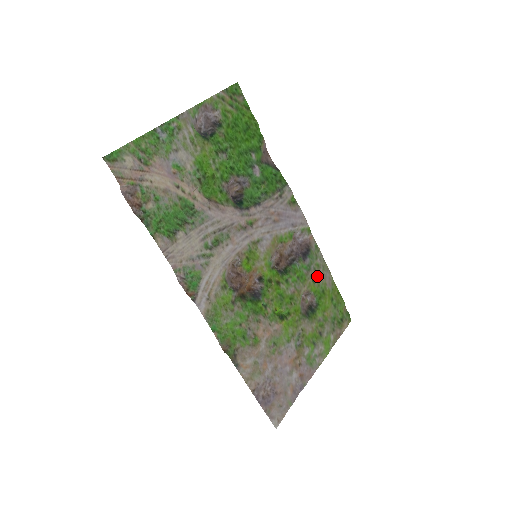
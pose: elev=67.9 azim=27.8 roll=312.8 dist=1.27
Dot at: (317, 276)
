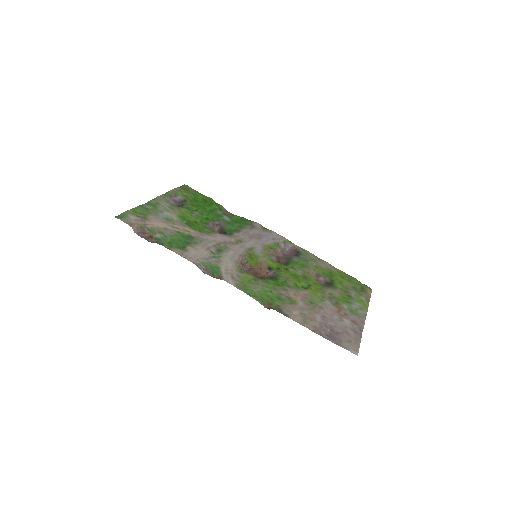
Dot at: (317, 265)
